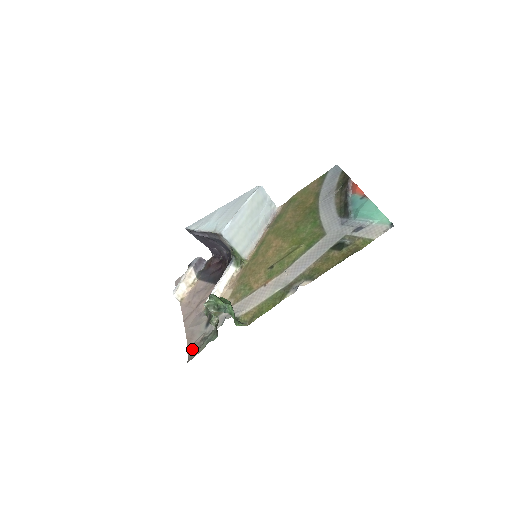
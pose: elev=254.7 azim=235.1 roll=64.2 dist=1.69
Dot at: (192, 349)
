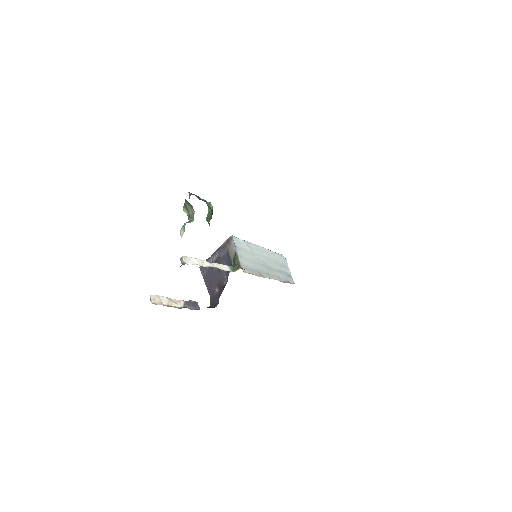
Dot at: occluded
